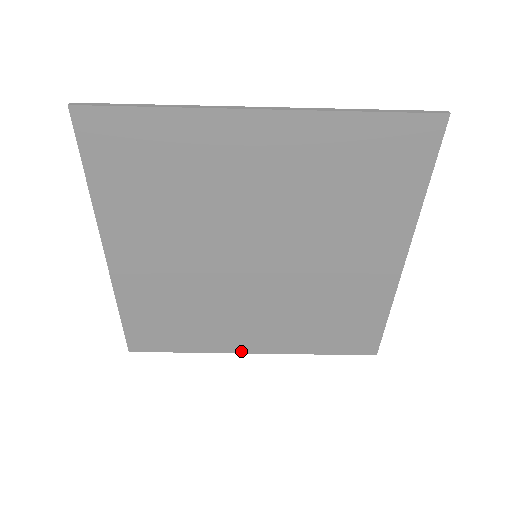
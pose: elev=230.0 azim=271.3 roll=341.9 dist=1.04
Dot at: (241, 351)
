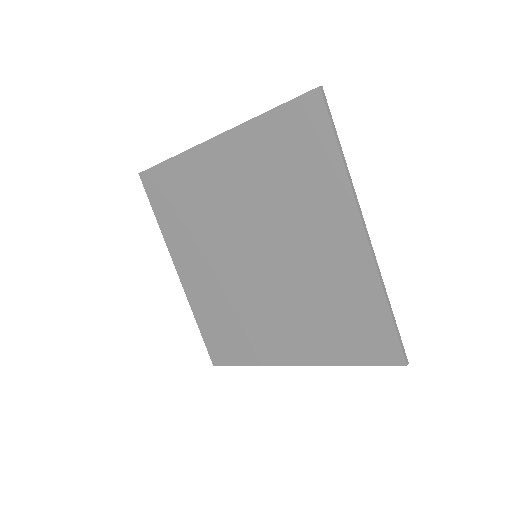
Dot at: (284, 363)
